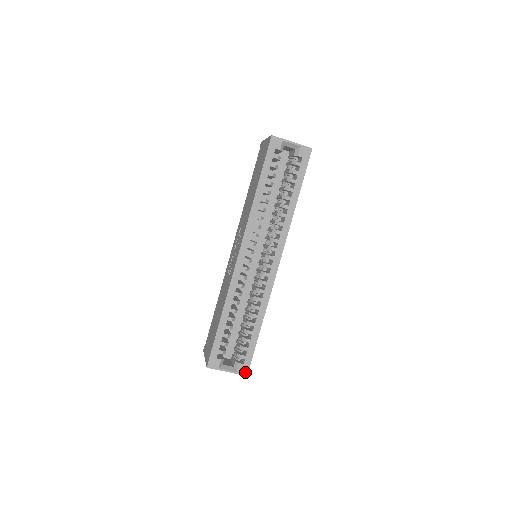
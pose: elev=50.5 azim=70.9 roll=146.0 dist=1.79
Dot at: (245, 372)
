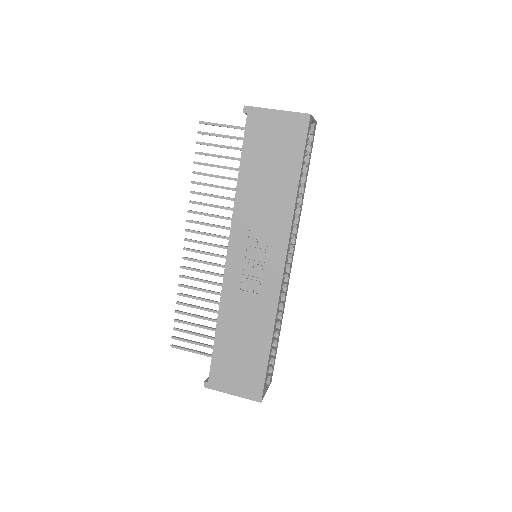
Dot at: (271, 380)
